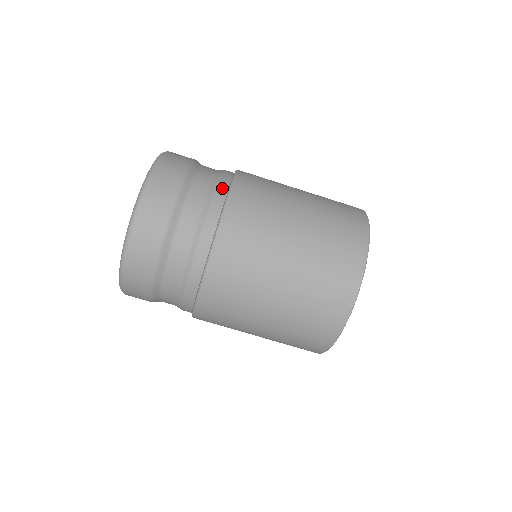
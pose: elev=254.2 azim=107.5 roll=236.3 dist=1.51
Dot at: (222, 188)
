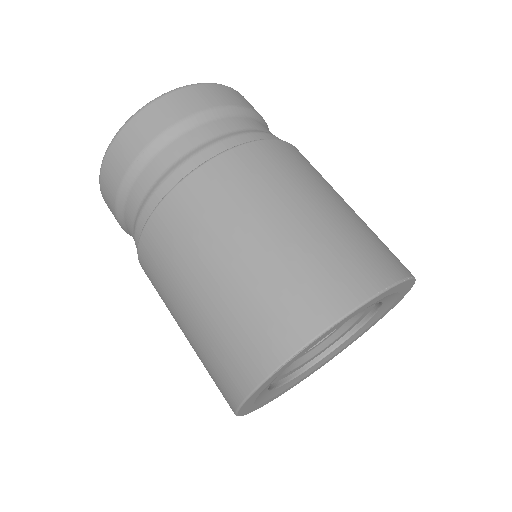
Dot at: (259, 136)
